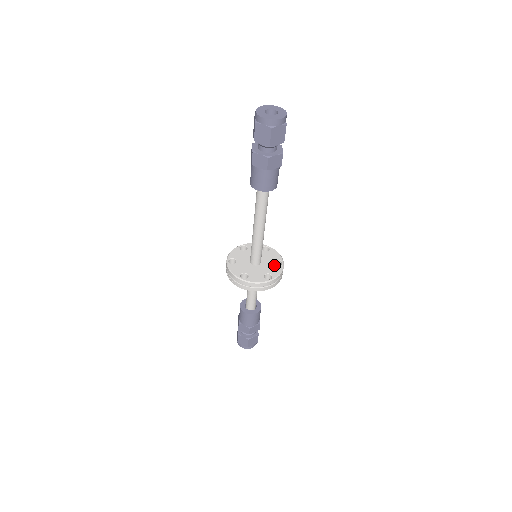
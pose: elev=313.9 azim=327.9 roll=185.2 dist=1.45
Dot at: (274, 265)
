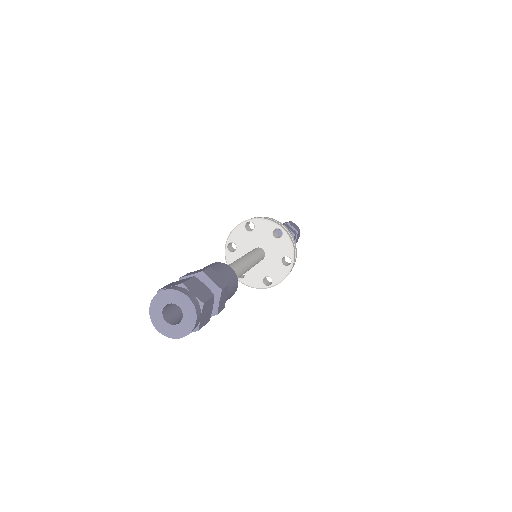
Dot at: (277, 241)
